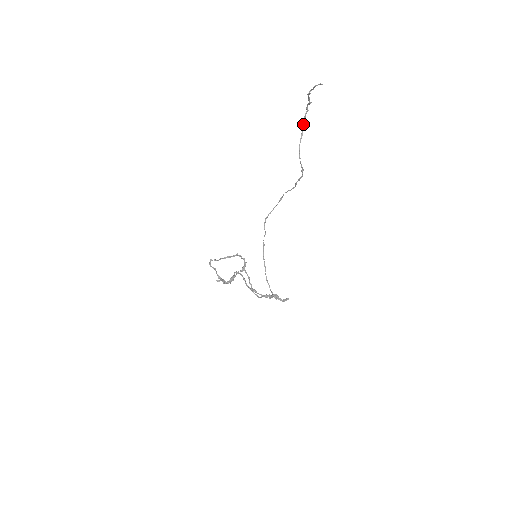
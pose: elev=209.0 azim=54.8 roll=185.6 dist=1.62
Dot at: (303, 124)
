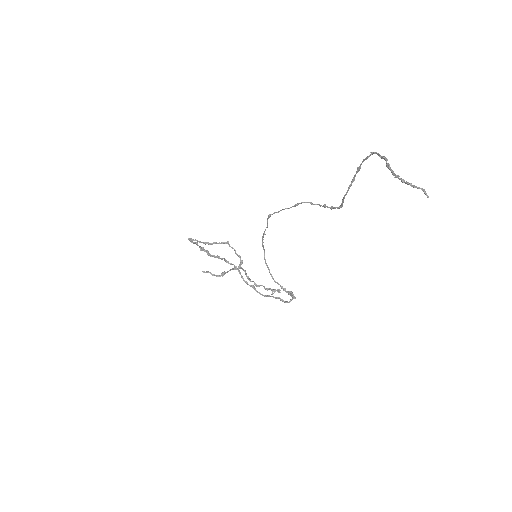
Dot at: (359, 166)
